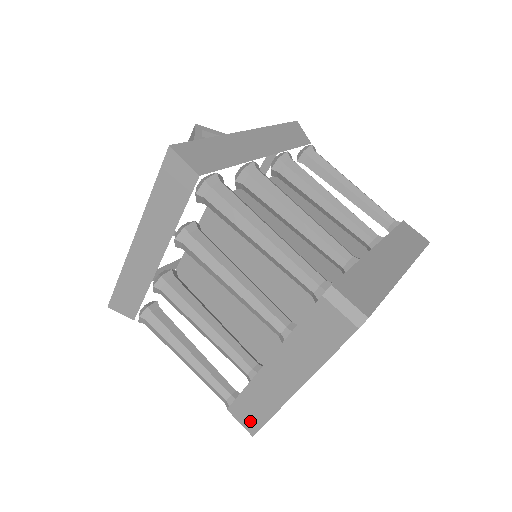
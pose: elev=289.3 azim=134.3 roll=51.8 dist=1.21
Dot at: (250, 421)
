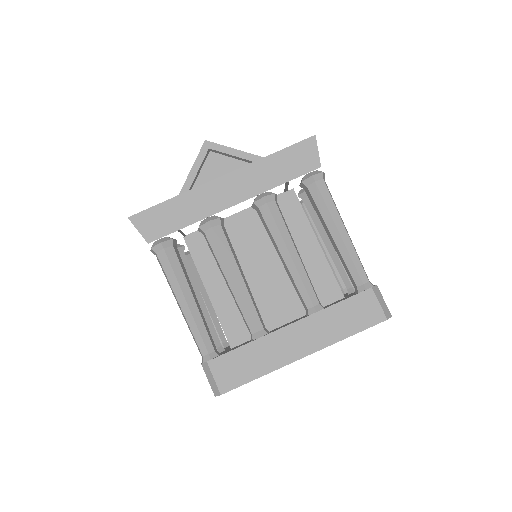
Dot at: occluded
